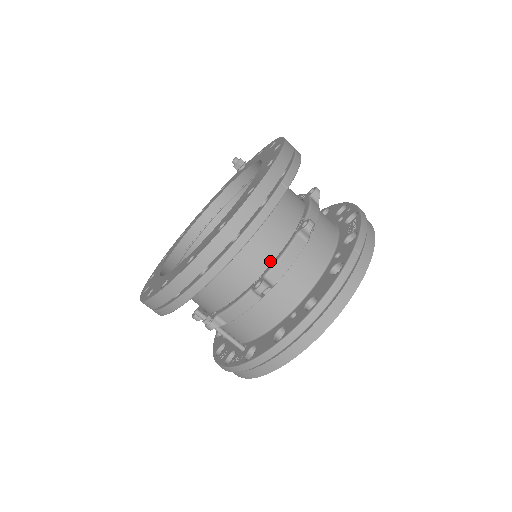
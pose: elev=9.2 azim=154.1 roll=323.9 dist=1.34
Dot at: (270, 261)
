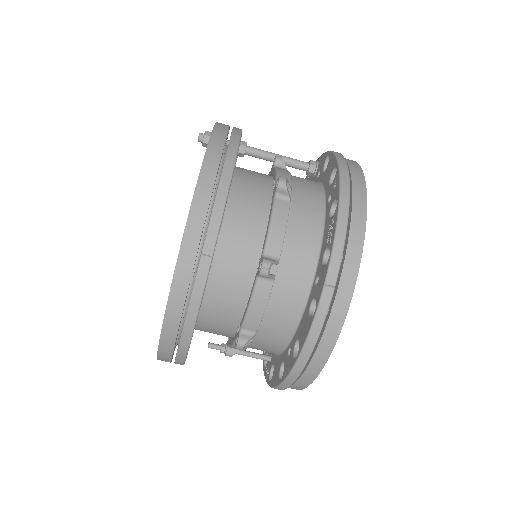
Dot at: (243, 309)
